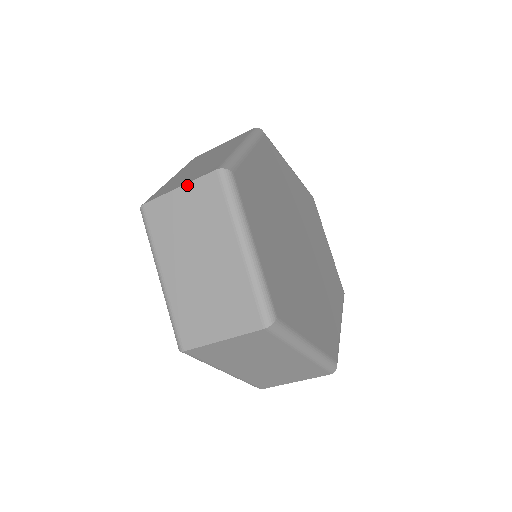
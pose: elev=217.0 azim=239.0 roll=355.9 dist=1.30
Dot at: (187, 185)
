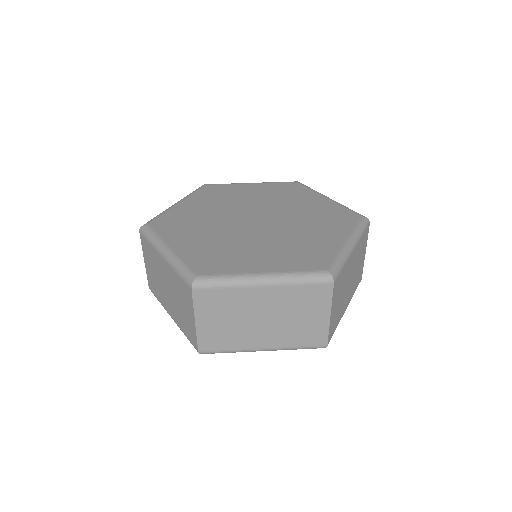
Dot at: (143, 255)
